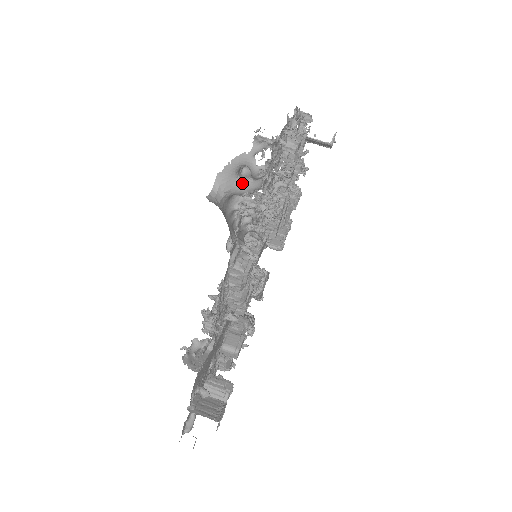
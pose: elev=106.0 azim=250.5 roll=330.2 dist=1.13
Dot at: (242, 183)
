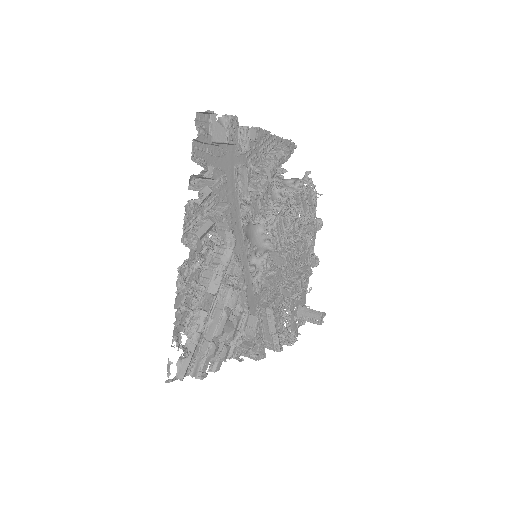
Dot at: (287, 186)
